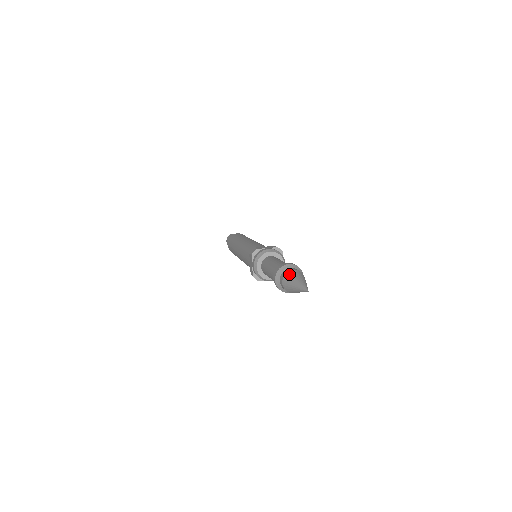
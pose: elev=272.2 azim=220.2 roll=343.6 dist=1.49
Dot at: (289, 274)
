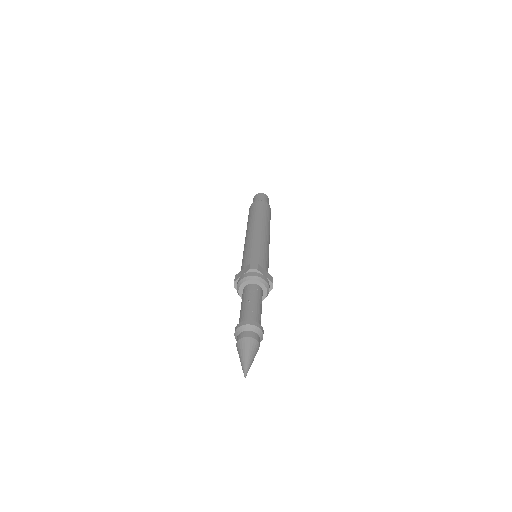
Dot at: (237, 347)
